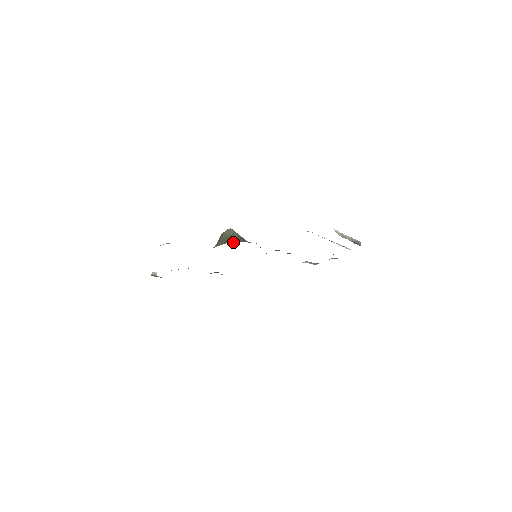
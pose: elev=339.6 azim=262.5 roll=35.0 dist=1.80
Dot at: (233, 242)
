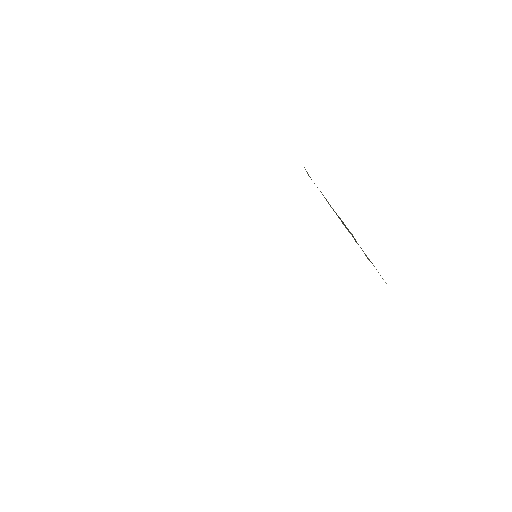
Dot at: occluded
